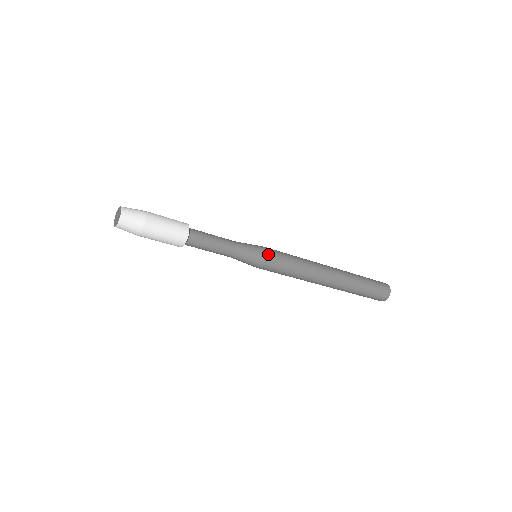
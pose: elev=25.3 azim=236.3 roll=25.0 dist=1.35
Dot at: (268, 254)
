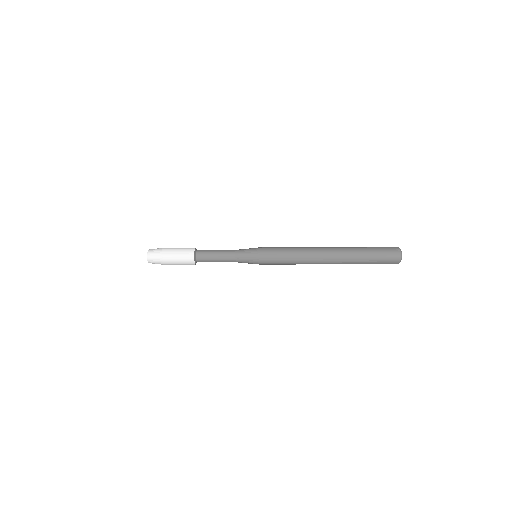
Dot at: (261, 252)
